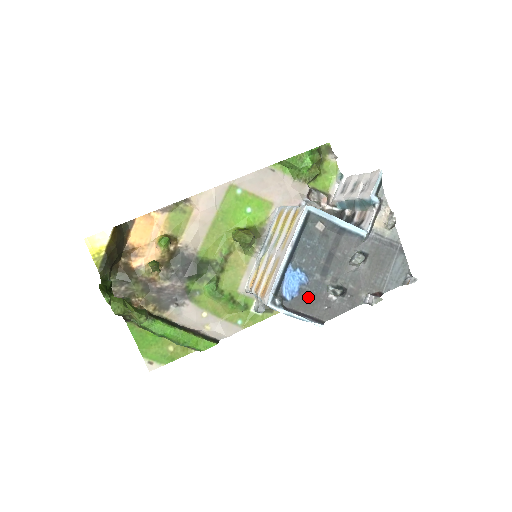
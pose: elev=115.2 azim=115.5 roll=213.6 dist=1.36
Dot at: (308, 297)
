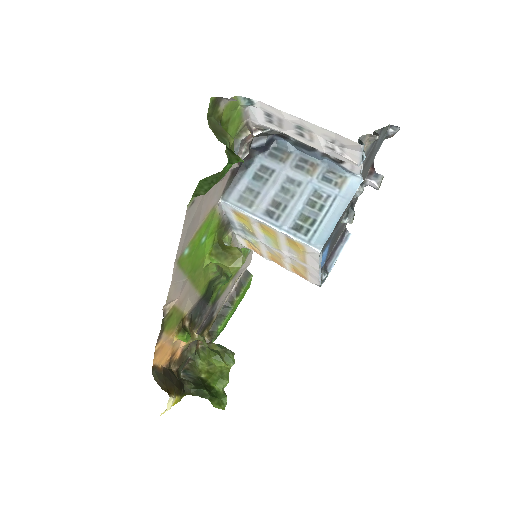
Dot at: (333, 243)
